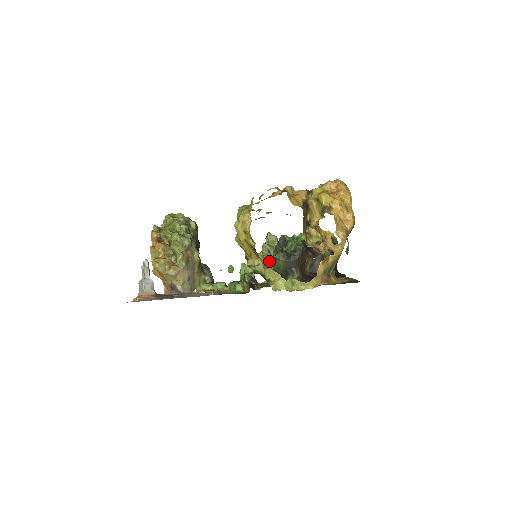
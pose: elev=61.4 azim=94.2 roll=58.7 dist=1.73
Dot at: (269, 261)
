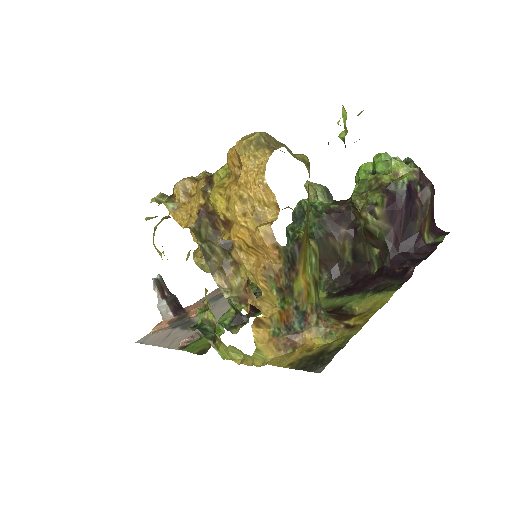
Dot at: occluded
